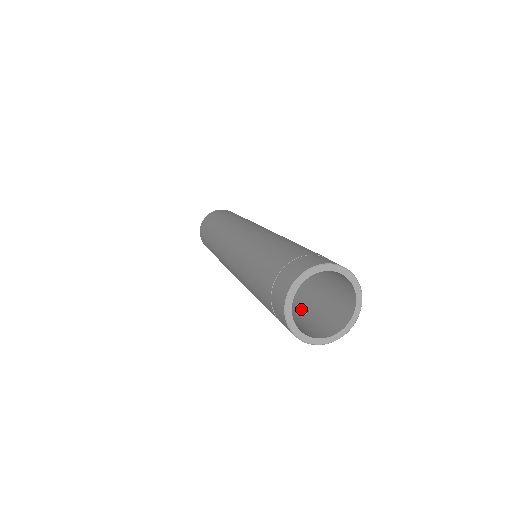
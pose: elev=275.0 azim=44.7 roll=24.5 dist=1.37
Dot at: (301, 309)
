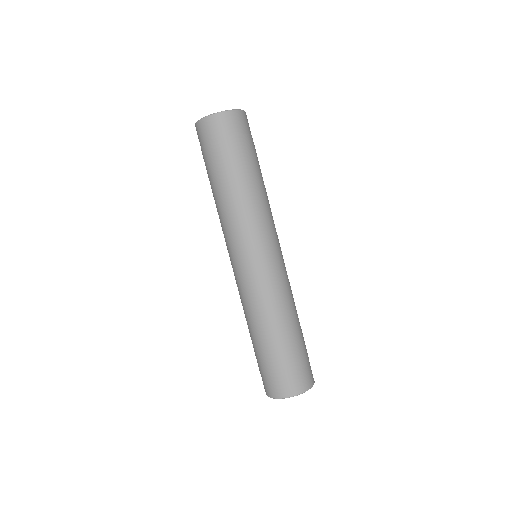
Dot at: occluded
